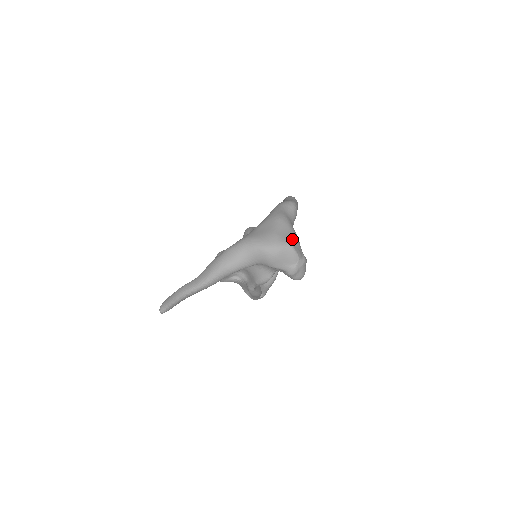
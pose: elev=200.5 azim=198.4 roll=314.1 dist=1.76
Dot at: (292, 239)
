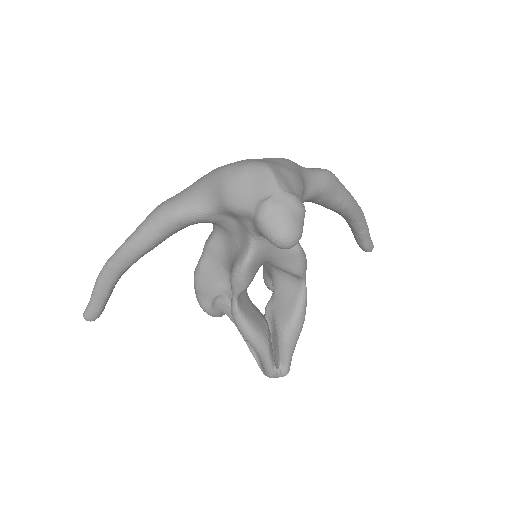
Dot at: (278, 166)
